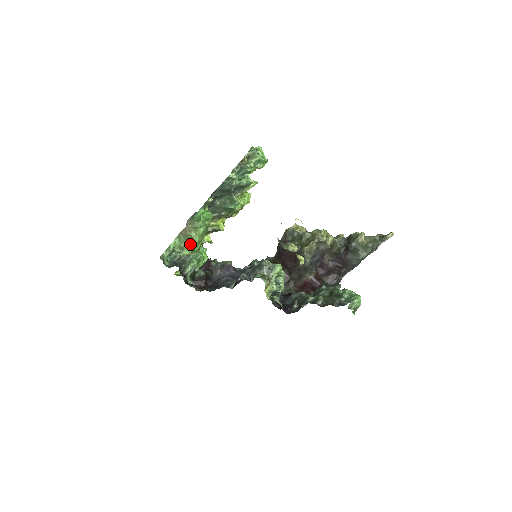
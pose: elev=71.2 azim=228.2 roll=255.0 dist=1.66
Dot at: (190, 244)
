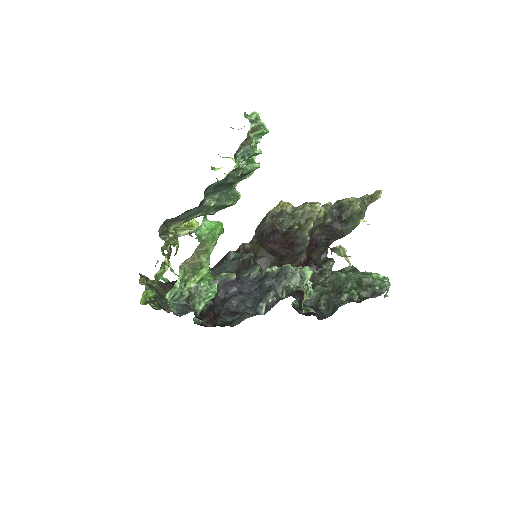
Dot at: (197, 273)
